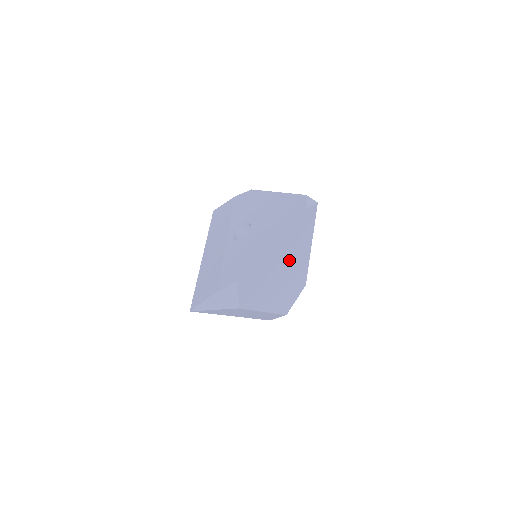
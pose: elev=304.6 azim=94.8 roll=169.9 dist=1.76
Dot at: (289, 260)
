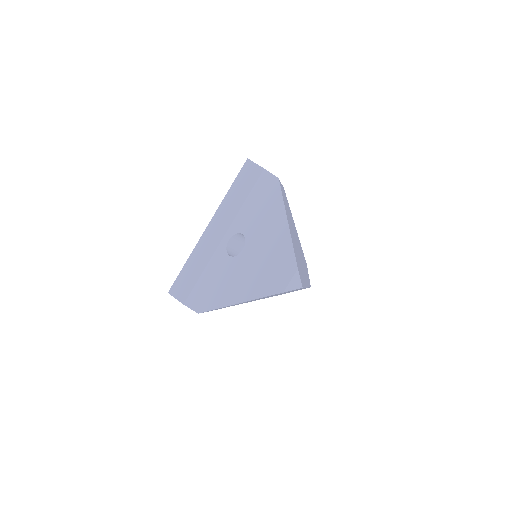
Dot at: occluded
